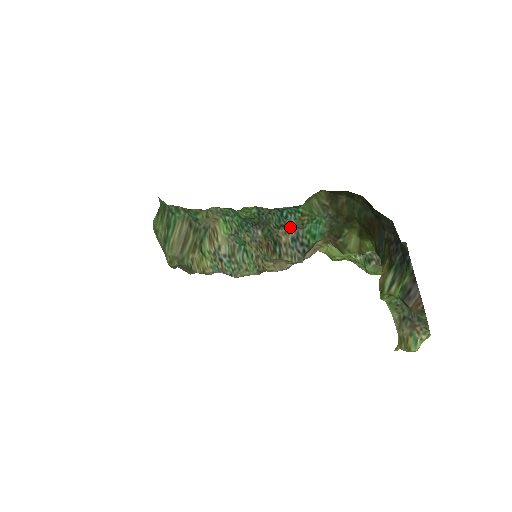
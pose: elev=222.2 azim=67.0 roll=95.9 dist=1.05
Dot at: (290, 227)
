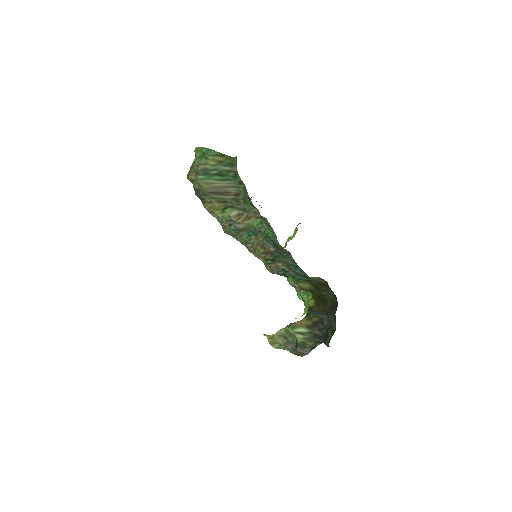
Dot at: (291, 269)
